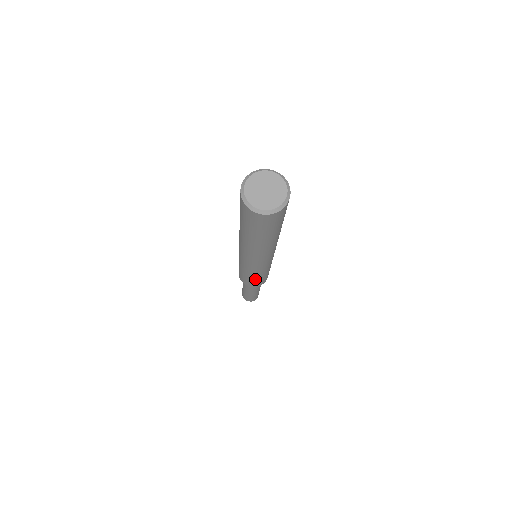
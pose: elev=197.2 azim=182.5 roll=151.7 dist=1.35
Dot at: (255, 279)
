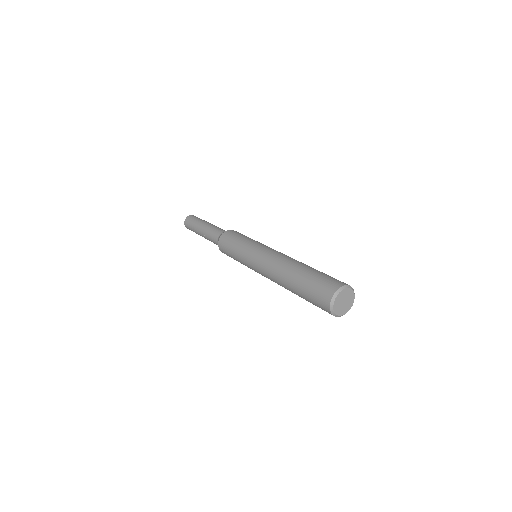
Dot at: occluded
